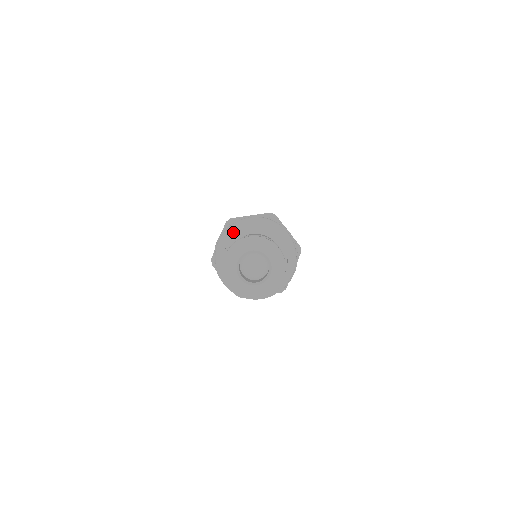
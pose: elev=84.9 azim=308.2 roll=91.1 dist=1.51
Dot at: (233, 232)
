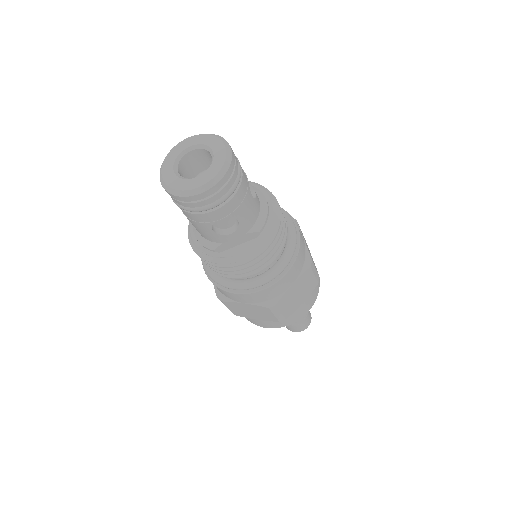
Dot at: occluded
